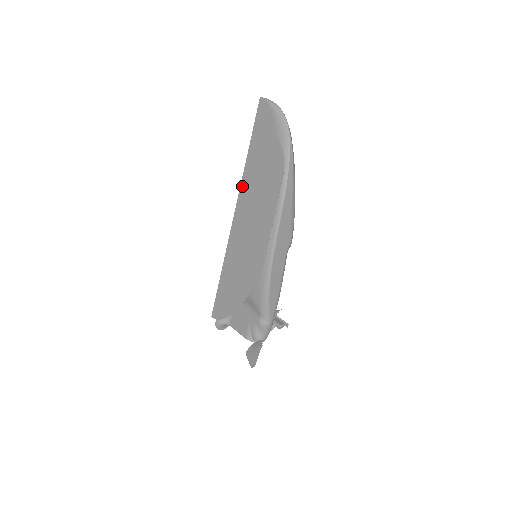
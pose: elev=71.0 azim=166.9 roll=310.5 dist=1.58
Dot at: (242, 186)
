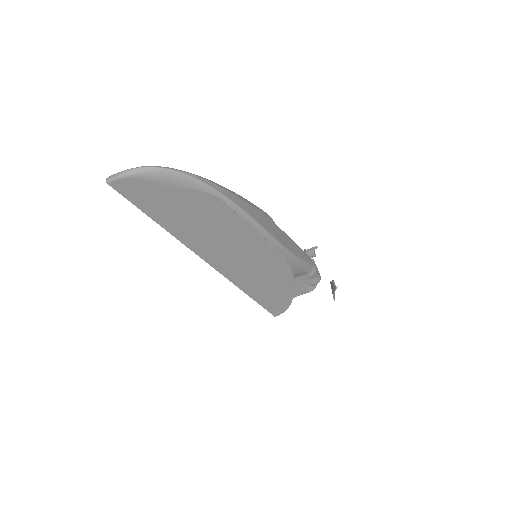
Dot at: (188, 245)
